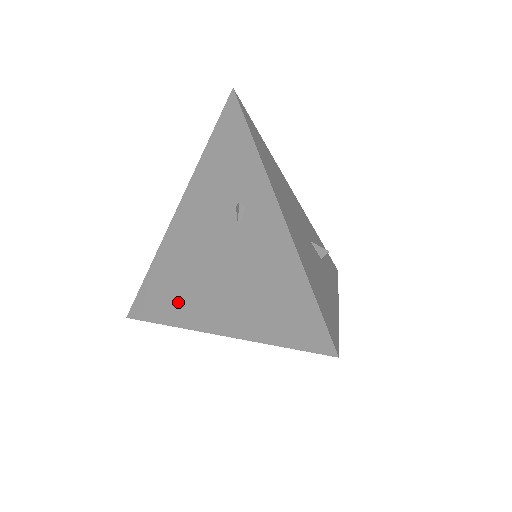
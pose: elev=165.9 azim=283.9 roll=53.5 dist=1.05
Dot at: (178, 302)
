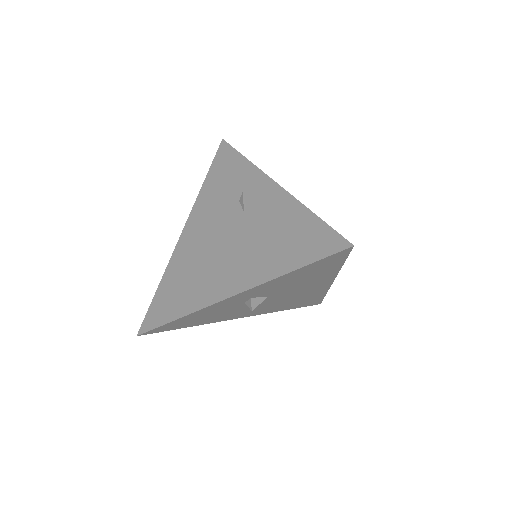
Dot at: (194, 292)
